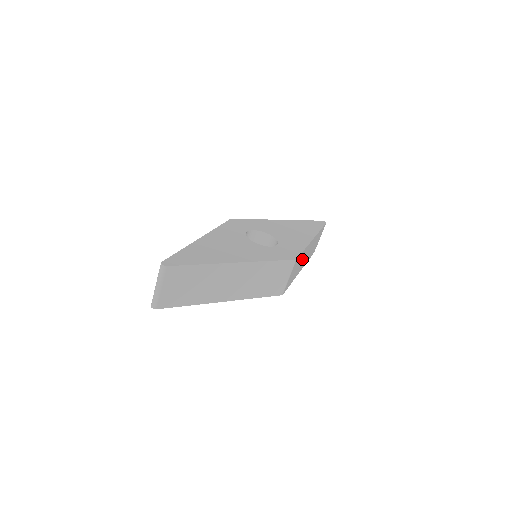
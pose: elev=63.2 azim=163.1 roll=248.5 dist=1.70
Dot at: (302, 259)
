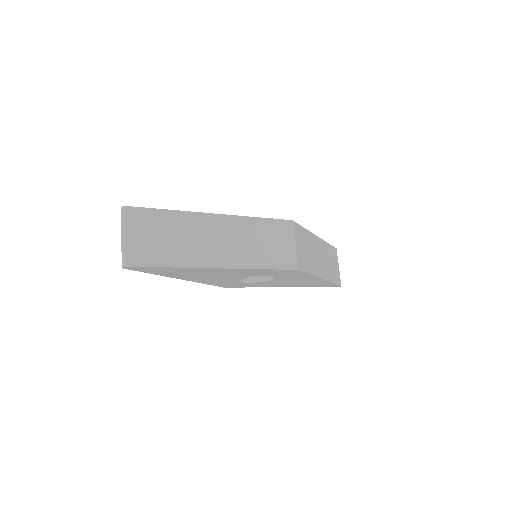
Dot at: (312, 250)
